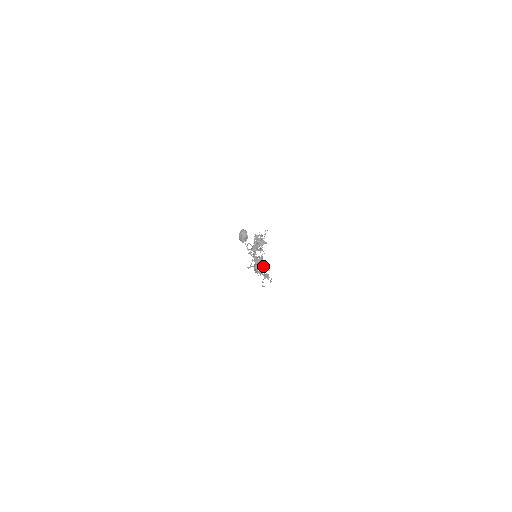
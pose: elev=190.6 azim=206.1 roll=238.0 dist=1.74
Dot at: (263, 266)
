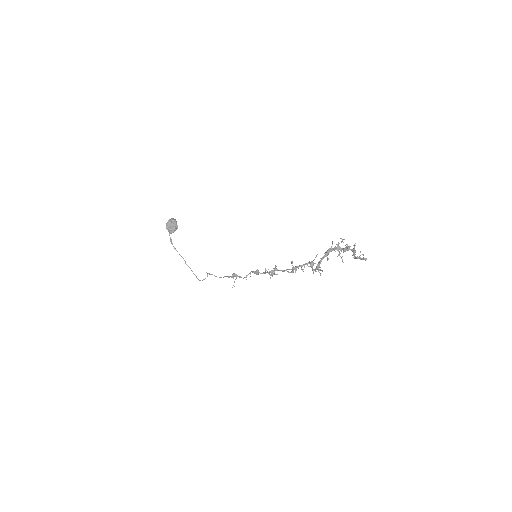
Dot at: occluded
